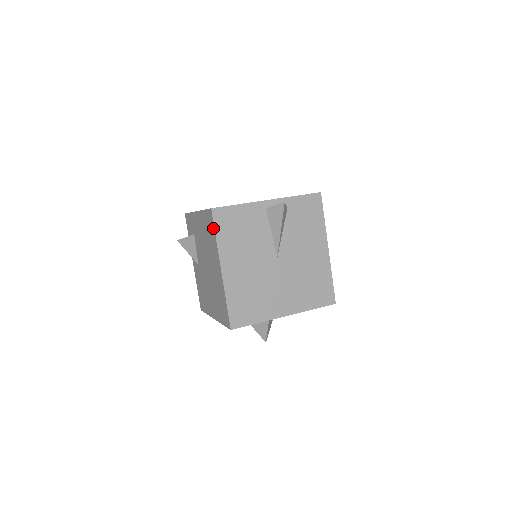
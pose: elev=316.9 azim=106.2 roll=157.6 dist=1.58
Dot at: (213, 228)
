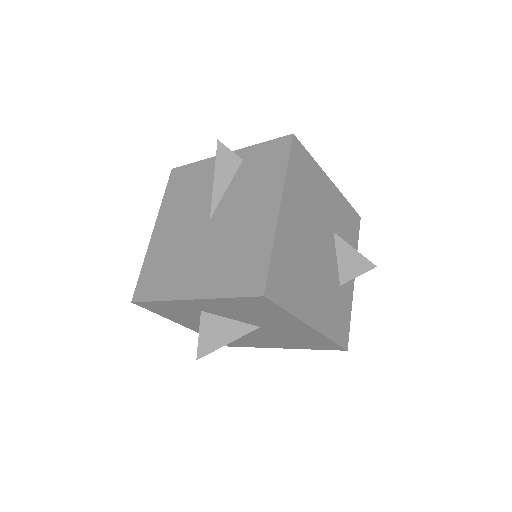
Dot at: occluded
